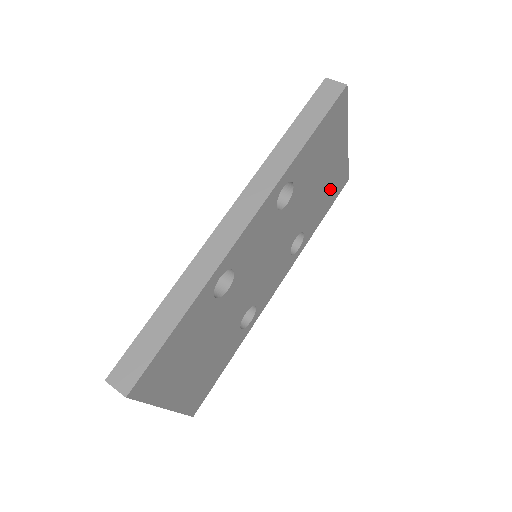
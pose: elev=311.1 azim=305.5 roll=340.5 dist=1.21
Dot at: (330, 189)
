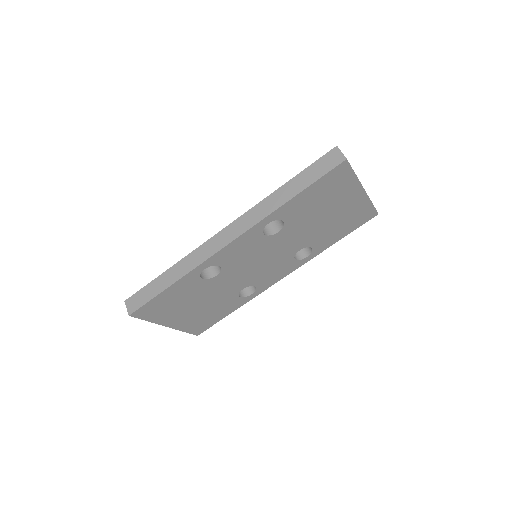
Dot at: (346, 221)
